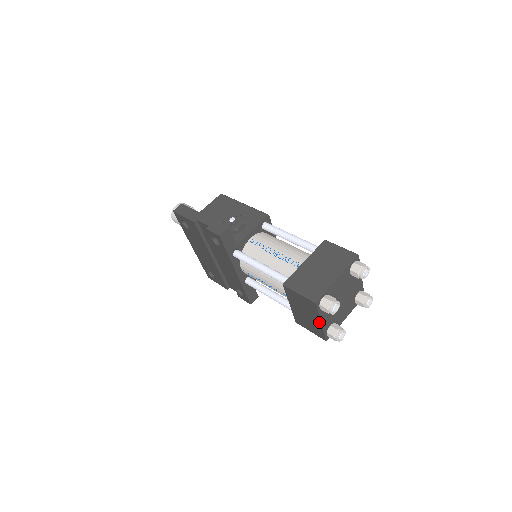
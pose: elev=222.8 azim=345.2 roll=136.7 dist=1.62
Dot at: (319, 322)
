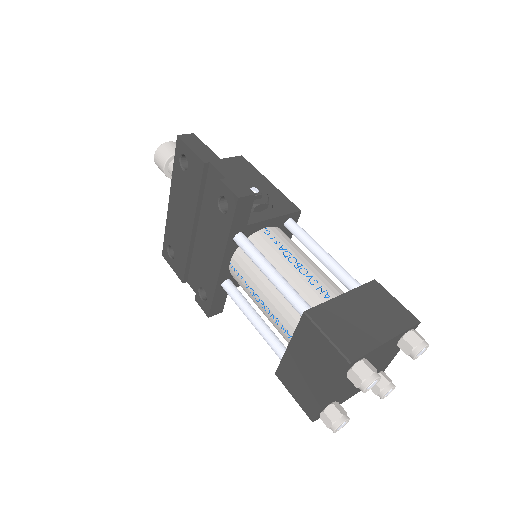
Dot at: (327, 392)
